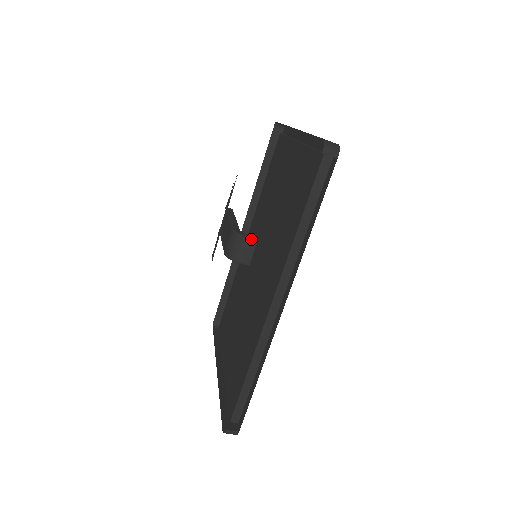
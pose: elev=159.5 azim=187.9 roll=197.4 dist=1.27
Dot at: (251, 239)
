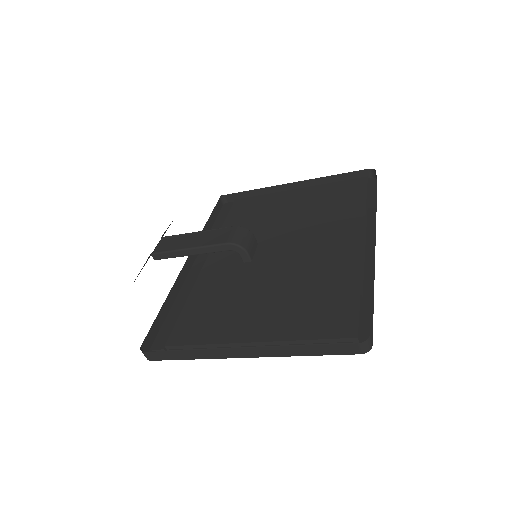
Dot at: occluded
